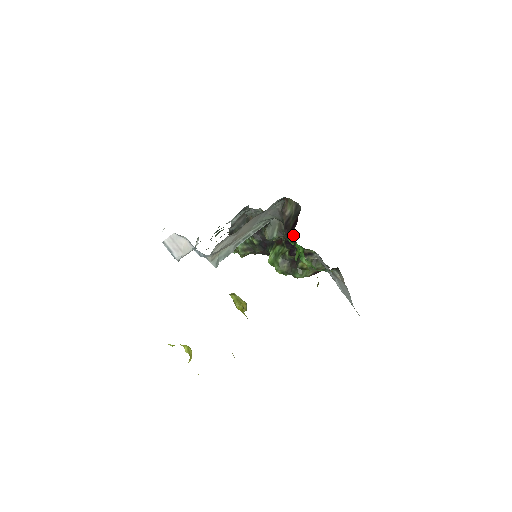
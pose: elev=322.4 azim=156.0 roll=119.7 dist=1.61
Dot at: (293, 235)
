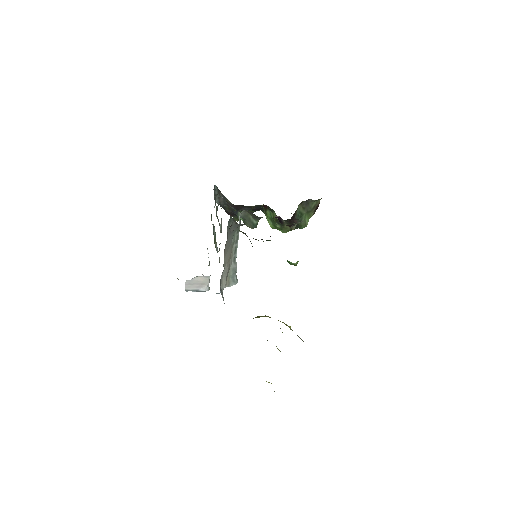
Dot at: occluded
